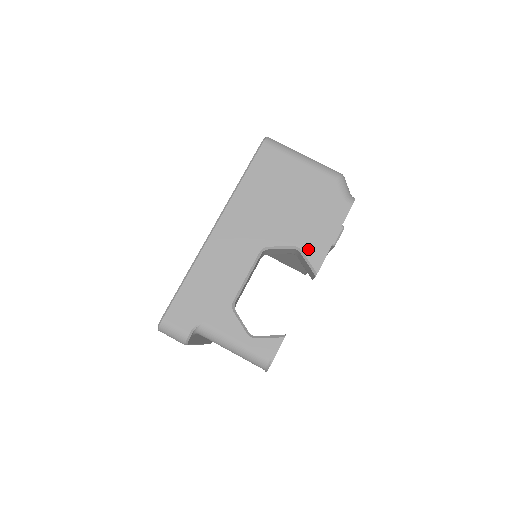
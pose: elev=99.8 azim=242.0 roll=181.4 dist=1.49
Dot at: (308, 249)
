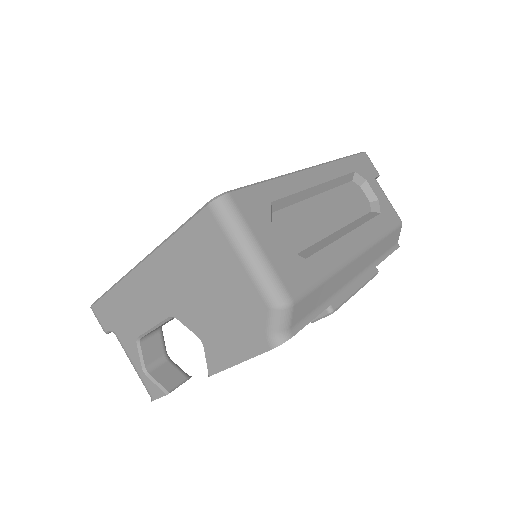
Dot at: (209, 351)
